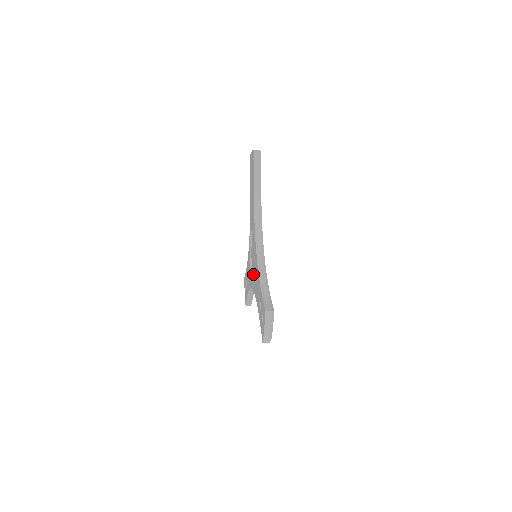
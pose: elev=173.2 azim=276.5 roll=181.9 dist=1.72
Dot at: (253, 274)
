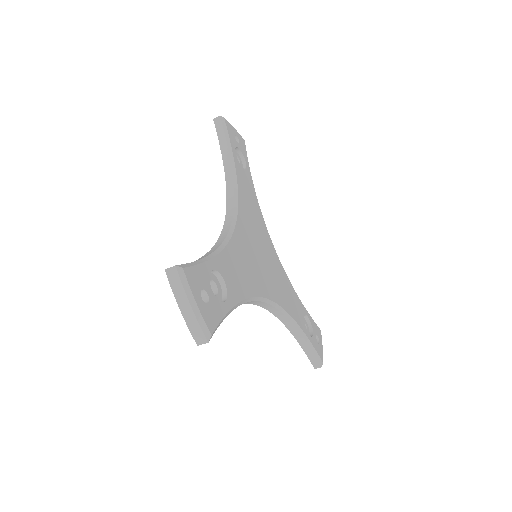
Dot at: occluded
